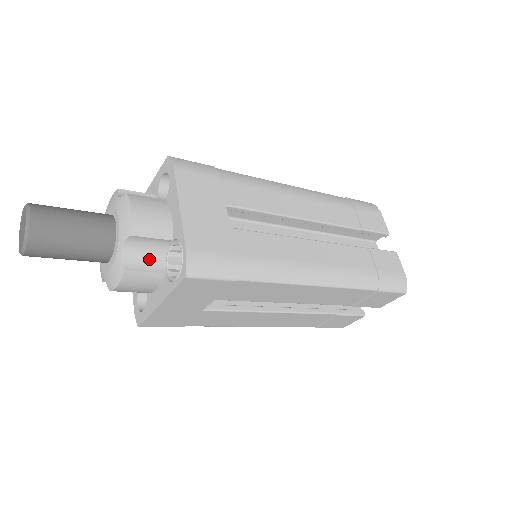
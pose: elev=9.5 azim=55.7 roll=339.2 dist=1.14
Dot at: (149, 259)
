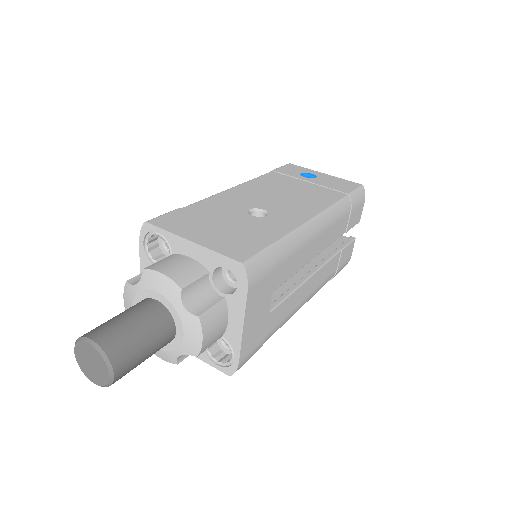
Dot at: occluded
